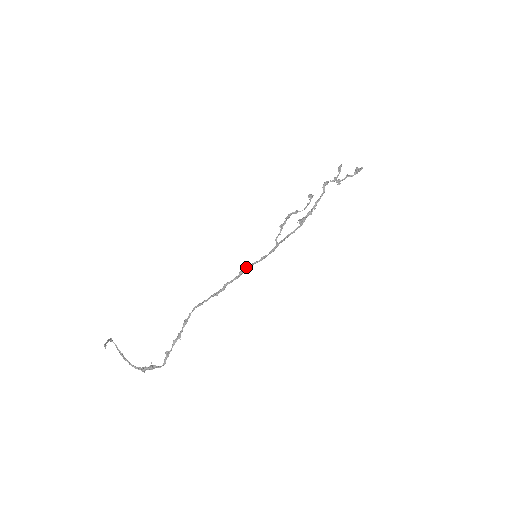
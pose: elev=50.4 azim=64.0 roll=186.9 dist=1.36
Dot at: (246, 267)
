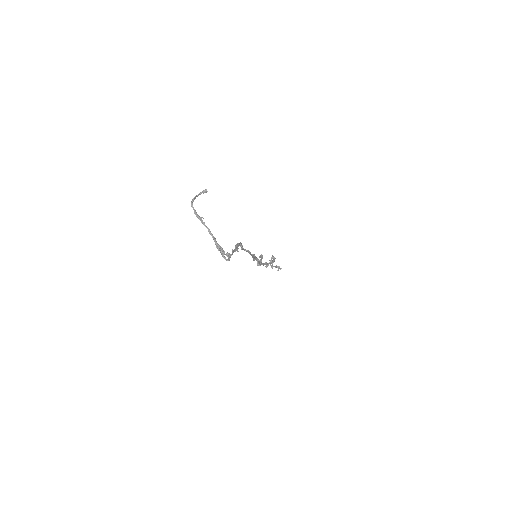
Dot at: occluded
